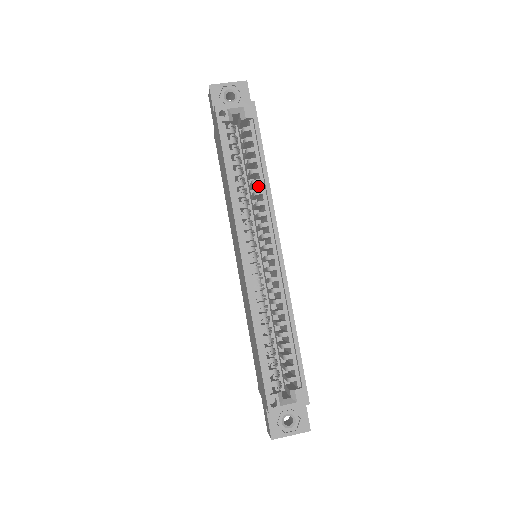
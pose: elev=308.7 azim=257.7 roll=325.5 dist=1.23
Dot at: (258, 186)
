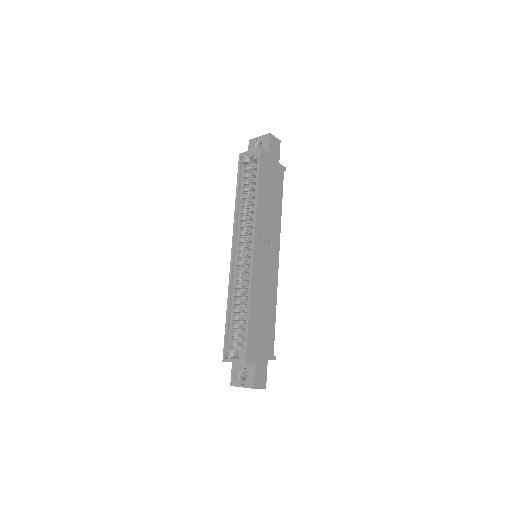
Dot at: occluded
